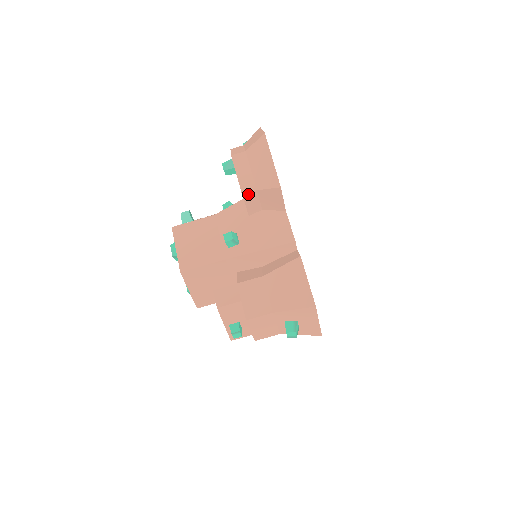
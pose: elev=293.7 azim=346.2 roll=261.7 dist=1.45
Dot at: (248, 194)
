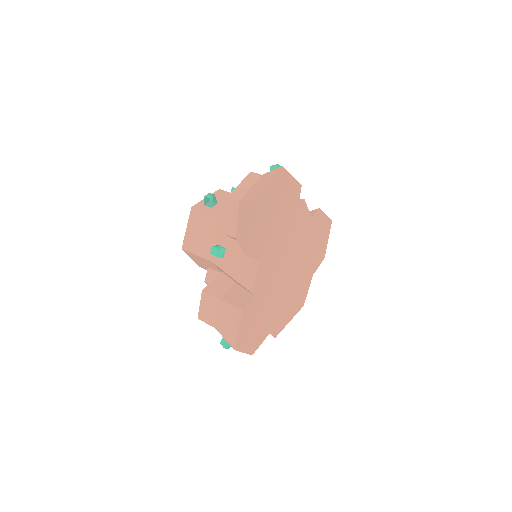
Dot at: (230, 236)
